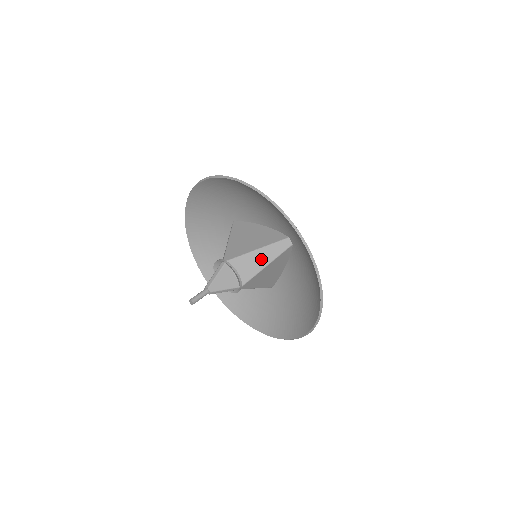
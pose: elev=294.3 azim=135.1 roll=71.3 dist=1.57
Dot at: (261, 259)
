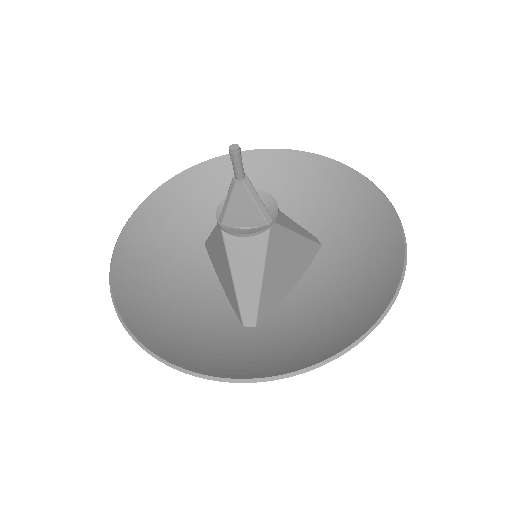
Dot at: (293, 225)
